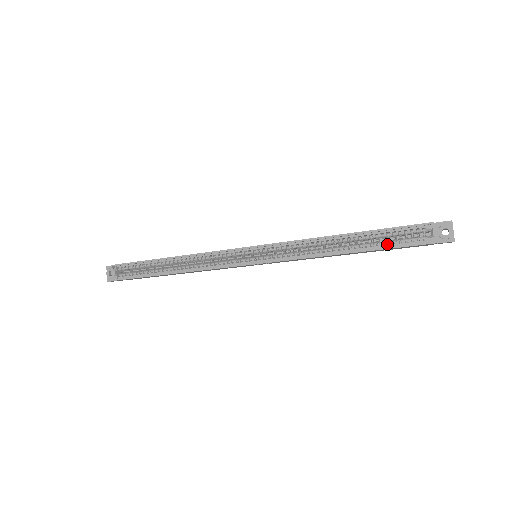
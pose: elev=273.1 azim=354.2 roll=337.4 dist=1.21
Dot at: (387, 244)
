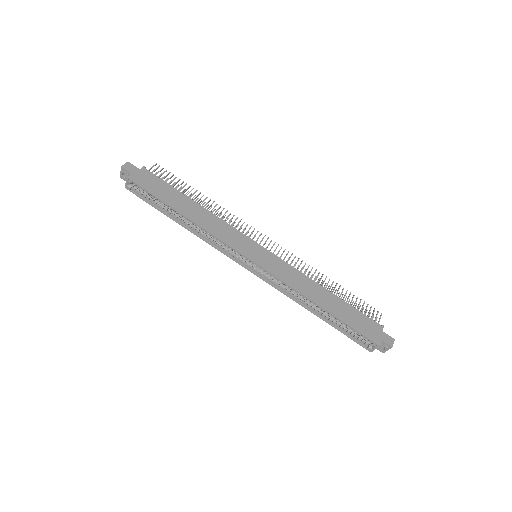
Dot at: (344, 330)
